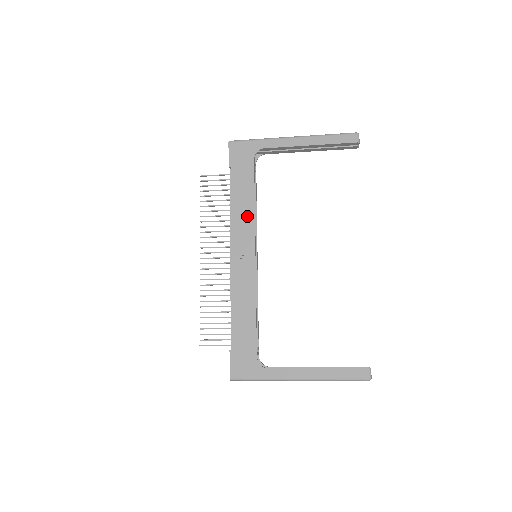
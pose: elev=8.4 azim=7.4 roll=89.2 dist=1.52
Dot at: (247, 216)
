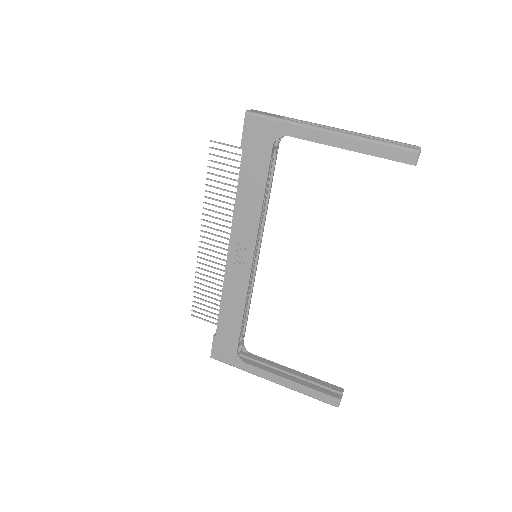
Dot at: (251, 215)
